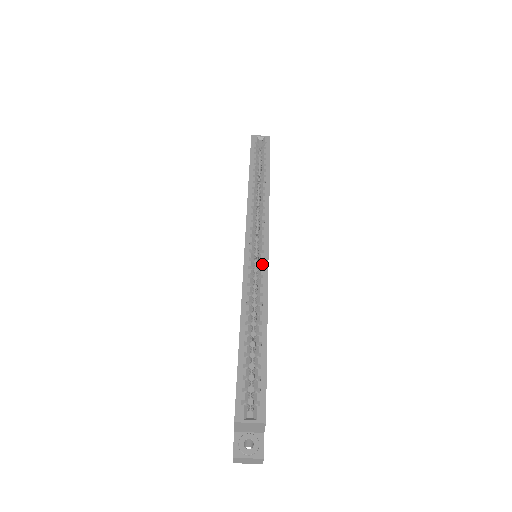
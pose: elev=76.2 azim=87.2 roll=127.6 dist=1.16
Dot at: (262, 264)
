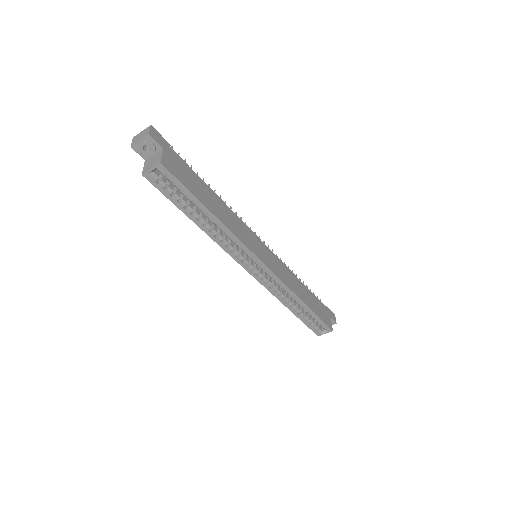
Dot at: (272, 278)
